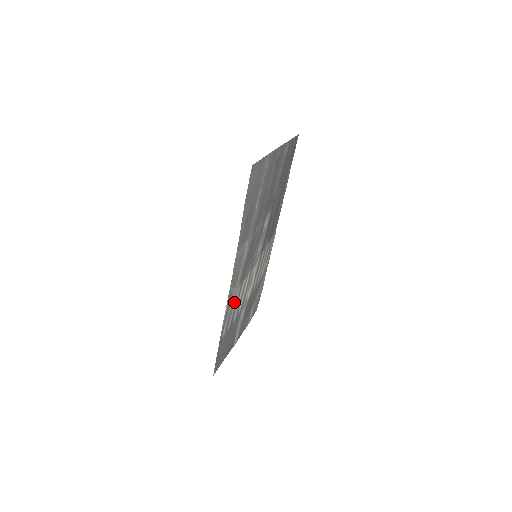
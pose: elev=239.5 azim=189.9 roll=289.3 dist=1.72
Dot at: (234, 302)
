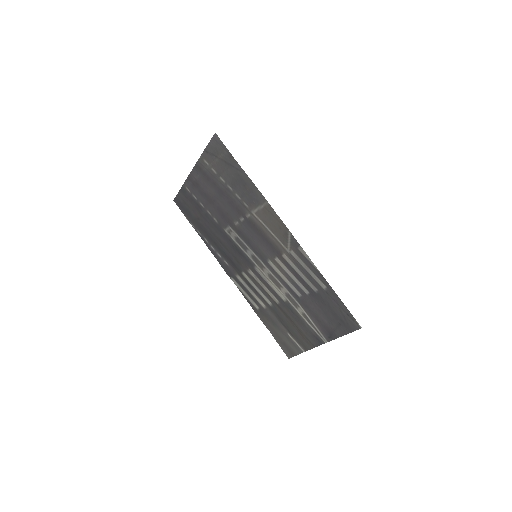
Dot at: (295, 266)
